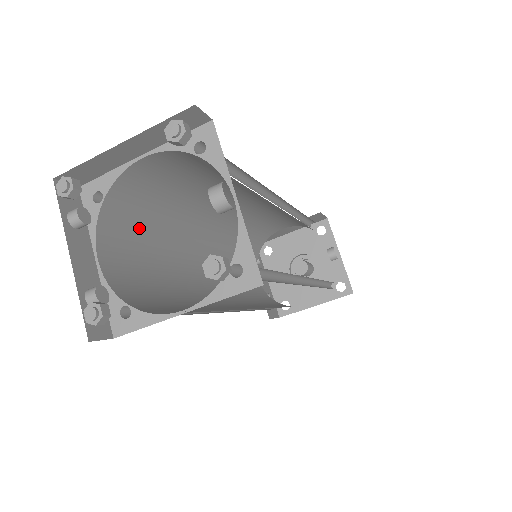
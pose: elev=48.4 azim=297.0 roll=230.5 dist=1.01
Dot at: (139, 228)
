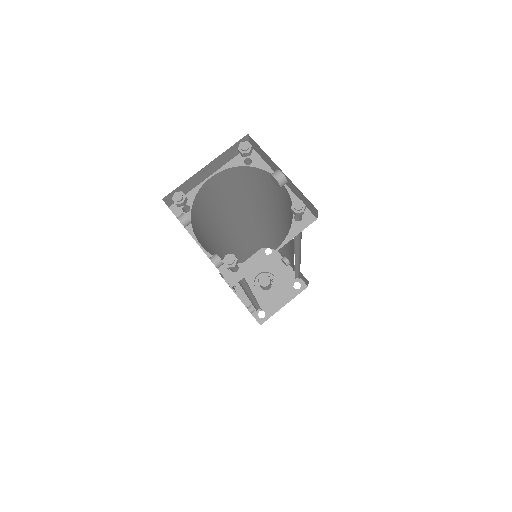
Dot at: (200, 235)
